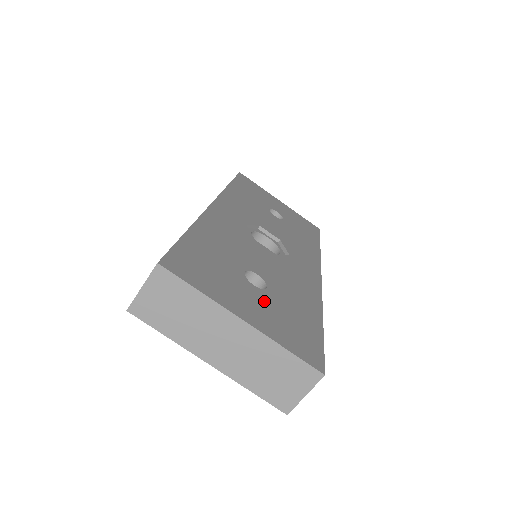
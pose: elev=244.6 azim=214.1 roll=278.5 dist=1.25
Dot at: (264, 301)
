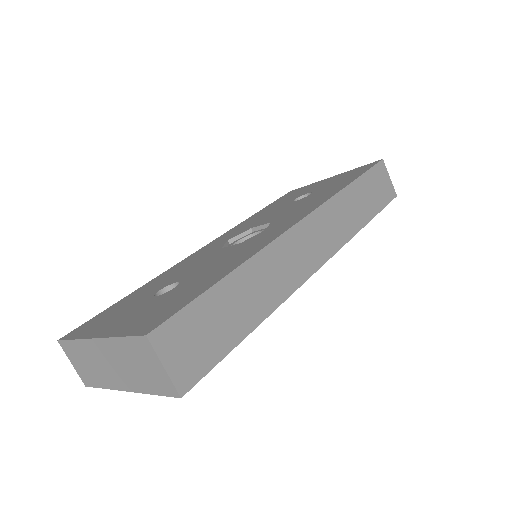
Dot at: (151, 304)
